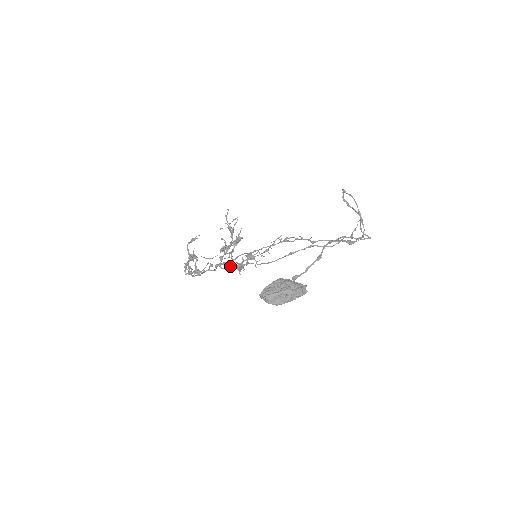
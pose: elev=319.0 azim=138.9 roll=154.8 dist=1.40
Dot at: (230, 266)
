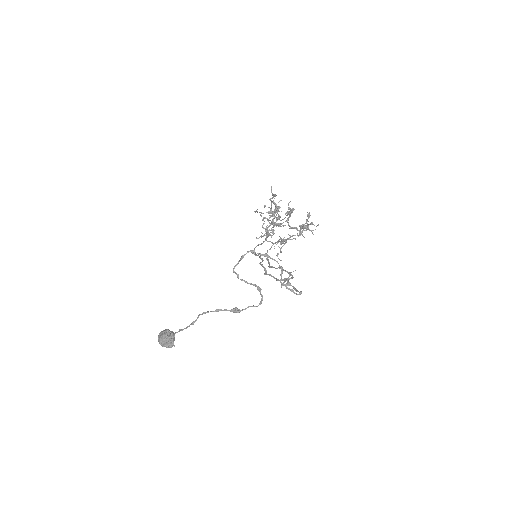
Dot at: occluded
